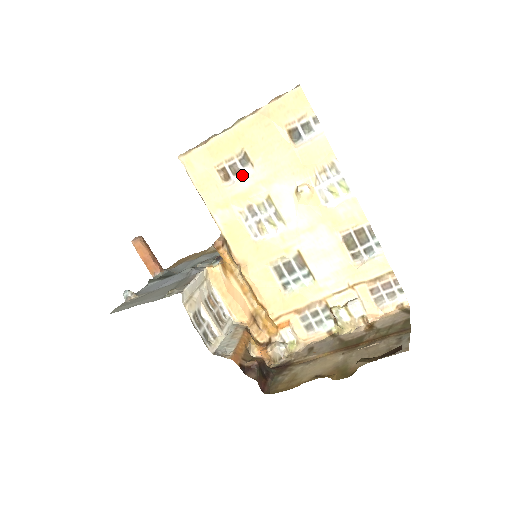
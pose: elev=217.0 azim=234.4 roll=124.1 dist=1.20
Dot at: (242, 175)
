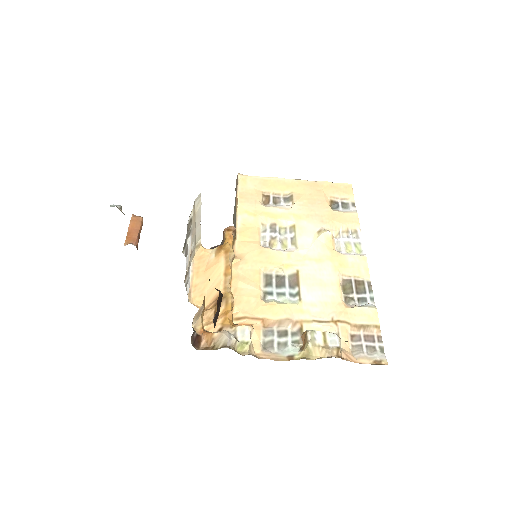
Dot at: (280, 205)
